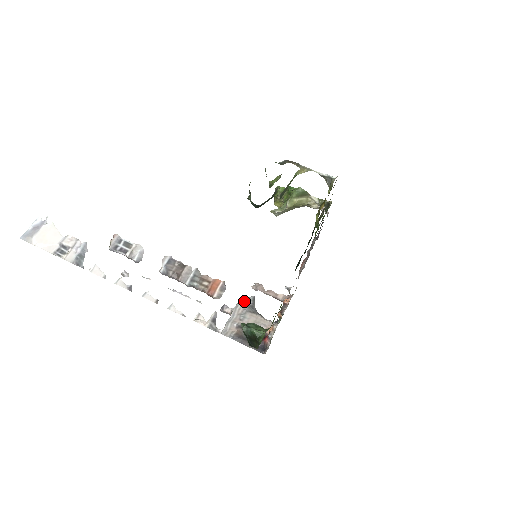
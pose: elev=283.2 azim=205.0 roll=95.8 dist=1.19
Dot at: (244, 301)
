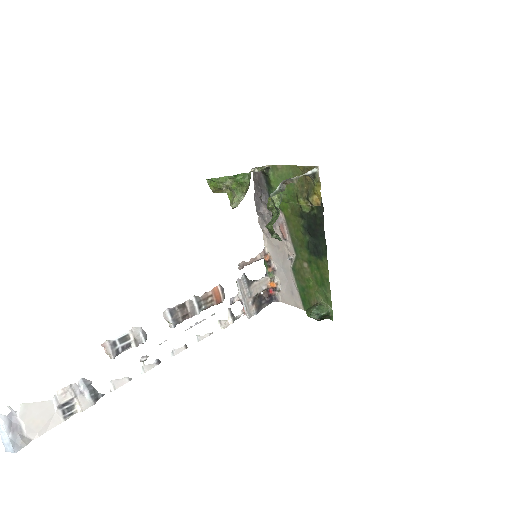
Dot at: (241, 283)
